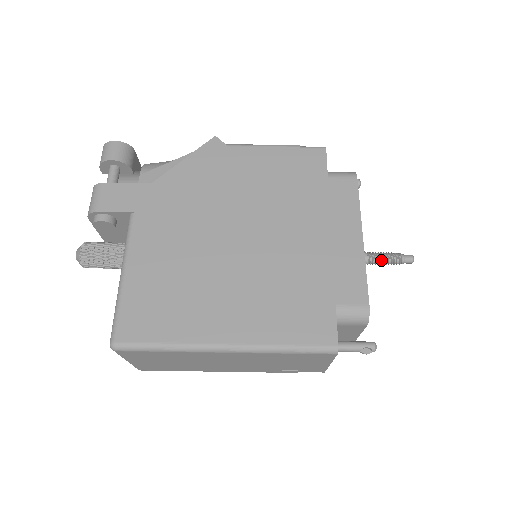
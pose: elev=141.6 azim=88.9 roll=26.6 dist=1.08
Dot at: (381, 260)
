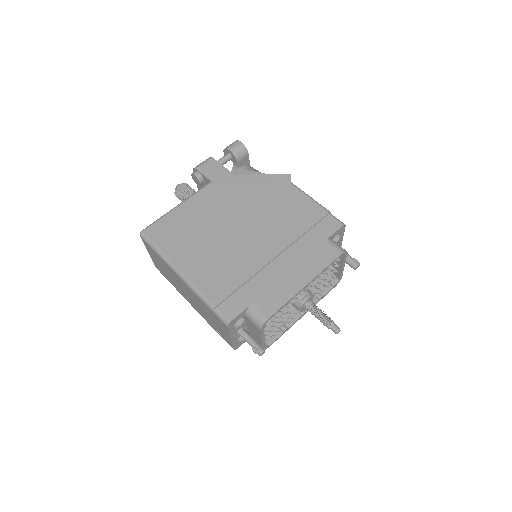
Dot at: (318, 315)
